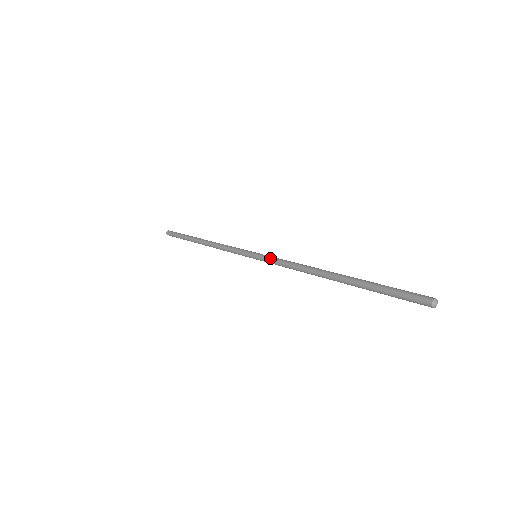
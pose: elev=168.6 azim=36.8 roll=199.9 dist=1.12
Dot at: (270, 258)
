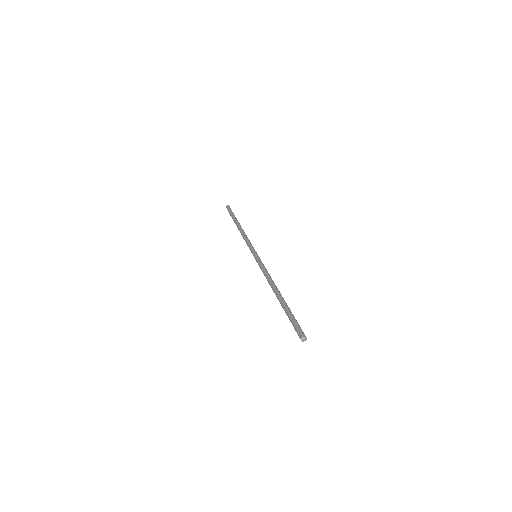
Dot at: (260, 262)
